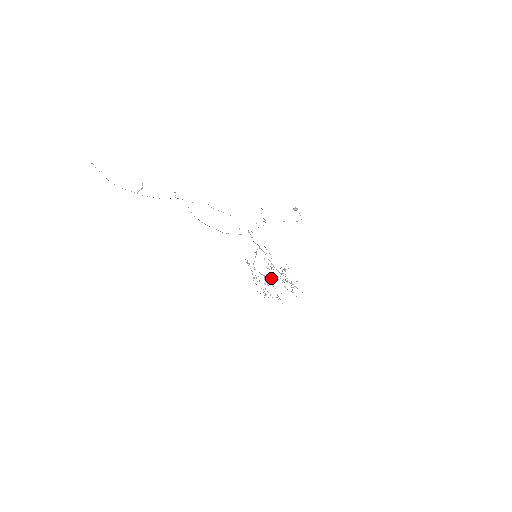
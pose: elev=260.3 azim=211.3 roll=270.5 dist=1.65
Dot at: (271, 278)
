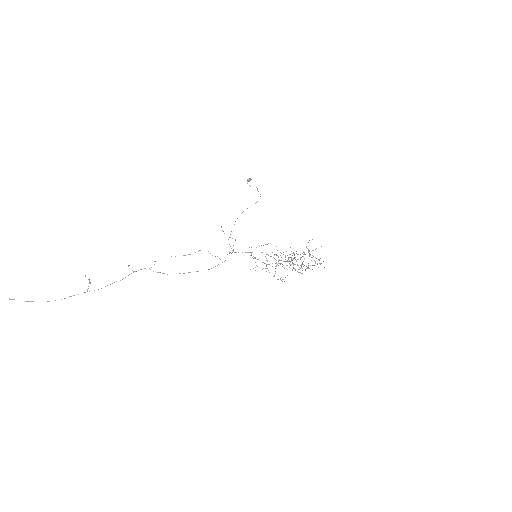
Dot at: (288, 258)
